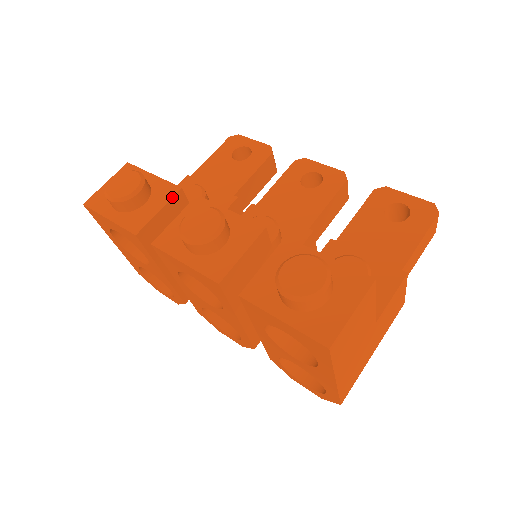
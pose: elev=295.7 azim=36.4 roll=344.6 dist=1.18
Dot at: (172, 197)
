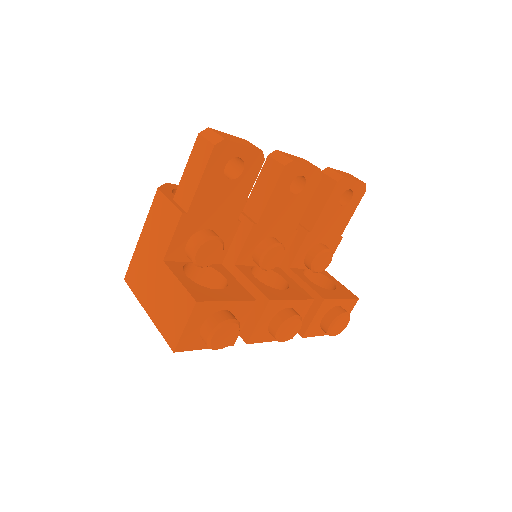
Dot at: occluded
